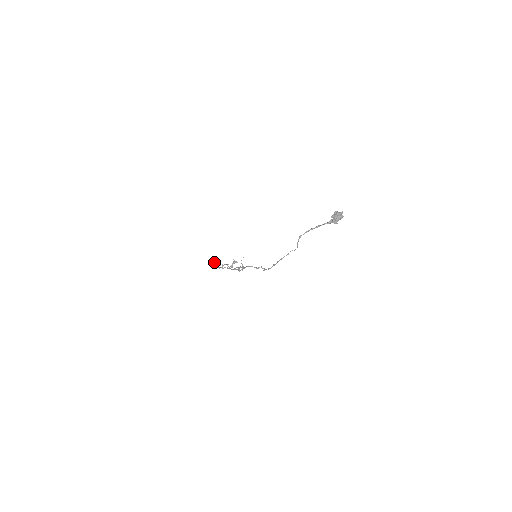
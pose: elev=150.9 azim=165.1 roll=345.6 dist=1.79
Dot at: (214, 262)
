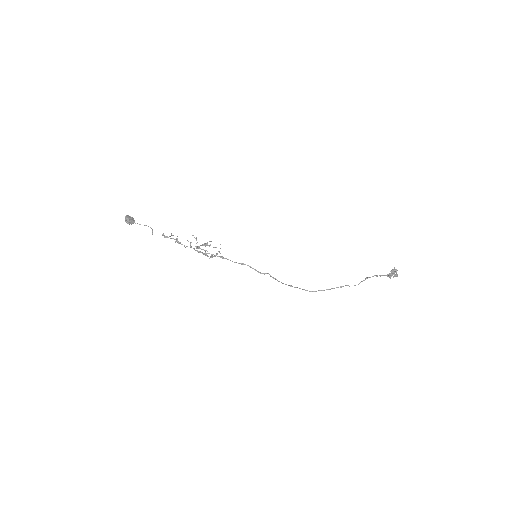
Dot at: (130, 216)
